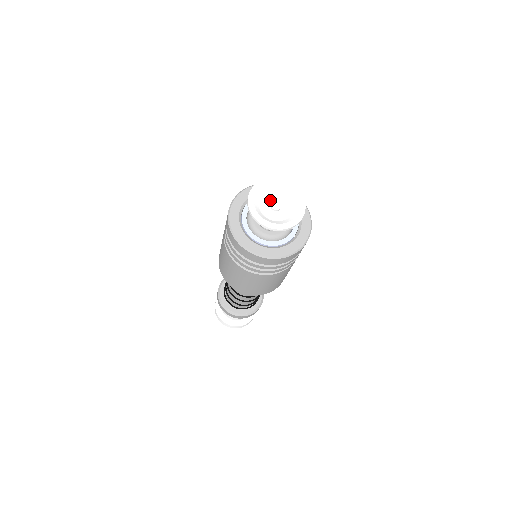
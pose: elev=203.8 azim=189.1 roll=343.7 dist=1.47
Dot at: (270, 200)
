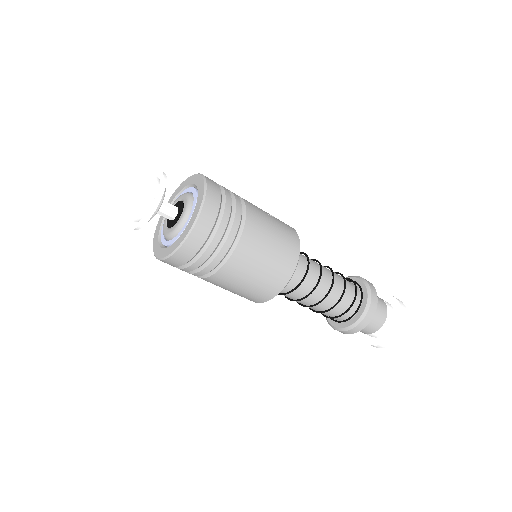
Dot at: (156, 194)
